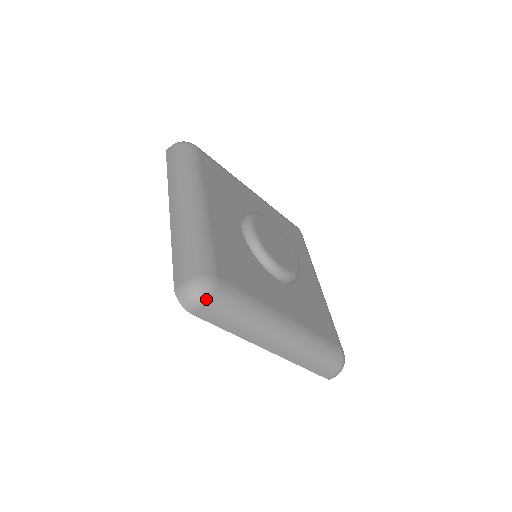
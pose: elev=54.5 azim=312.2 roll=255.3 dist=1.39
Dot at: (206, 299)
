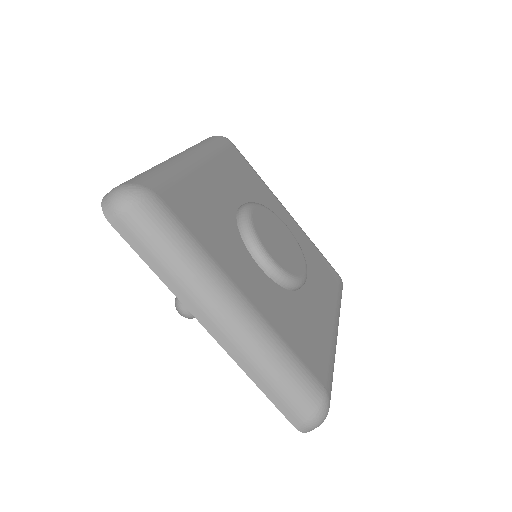
Dot at: (128, 206)
